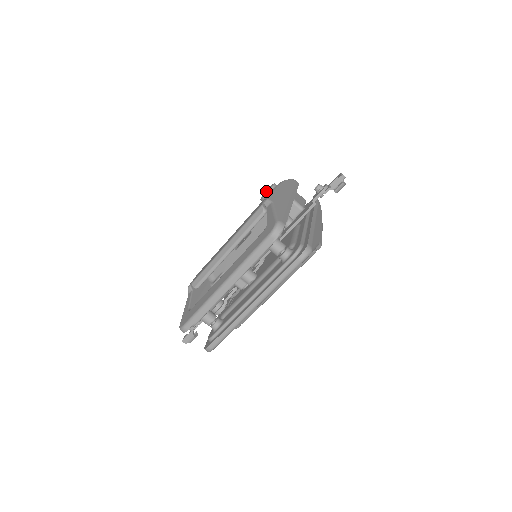
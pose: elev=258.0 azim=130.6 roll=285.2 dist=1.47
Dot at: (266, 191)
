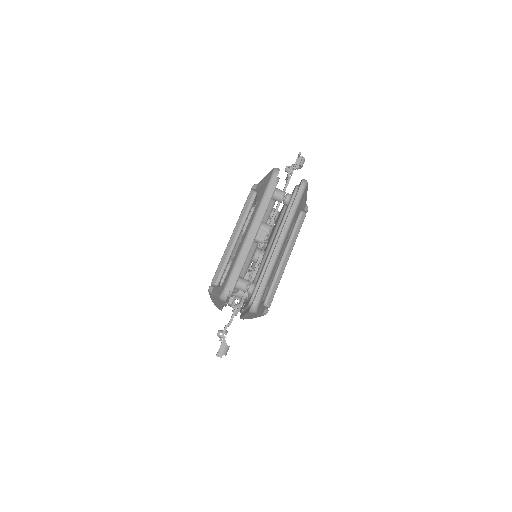
Dot at: occluded
